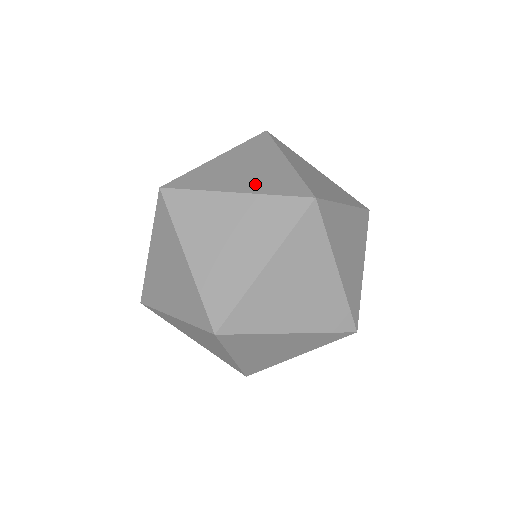
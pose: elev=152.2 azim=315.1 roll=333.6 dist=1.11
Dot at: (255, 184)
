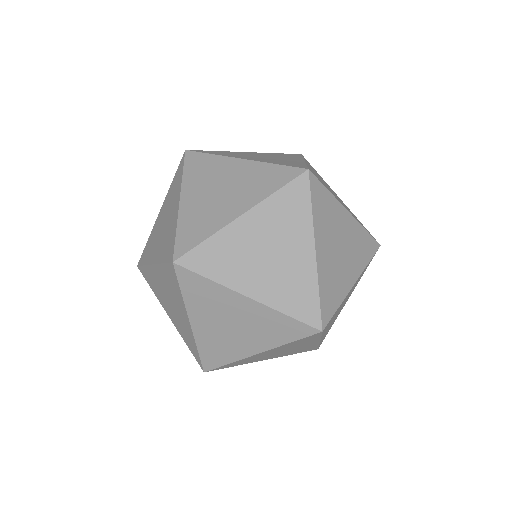
Dot at: (356, 263)
